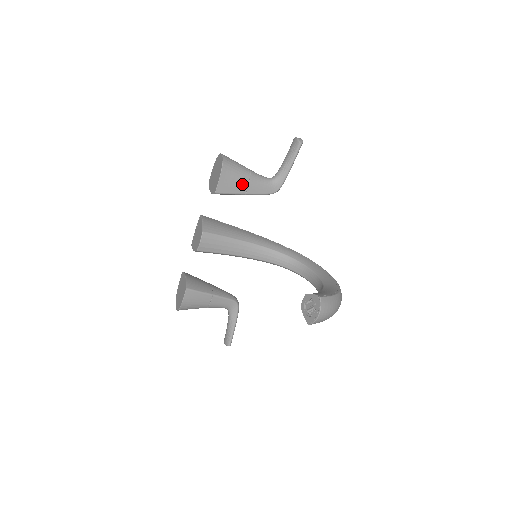
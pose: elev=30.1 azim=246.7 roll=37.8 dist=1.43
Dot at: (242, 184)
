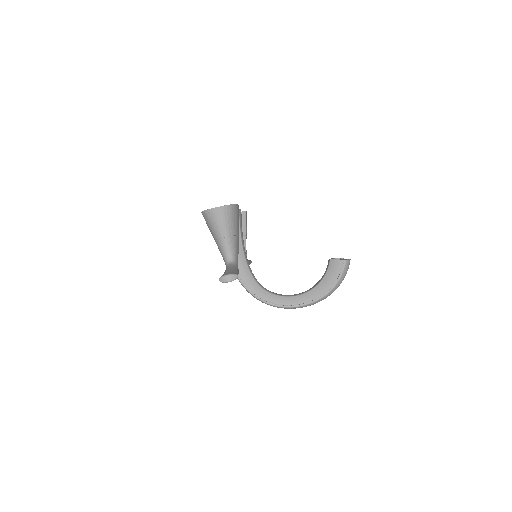
Dot at: occluded
